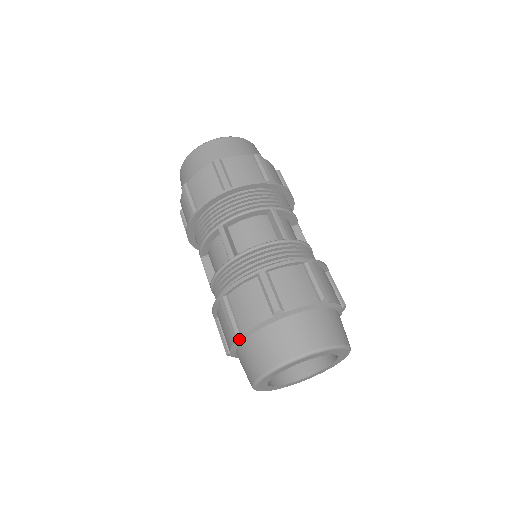
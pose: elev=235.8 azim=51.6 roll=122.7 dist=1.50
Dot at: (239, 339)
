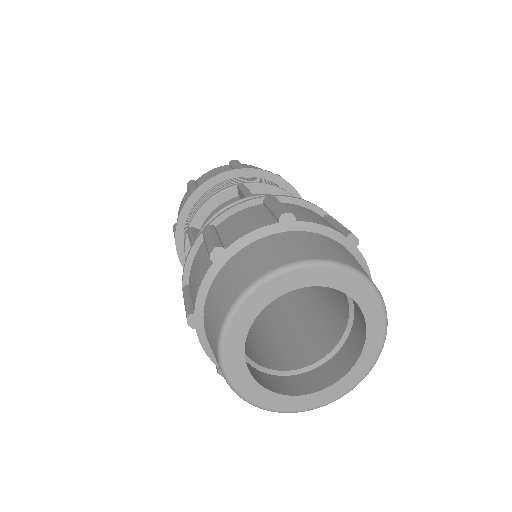
Dot at: (197, 324)
